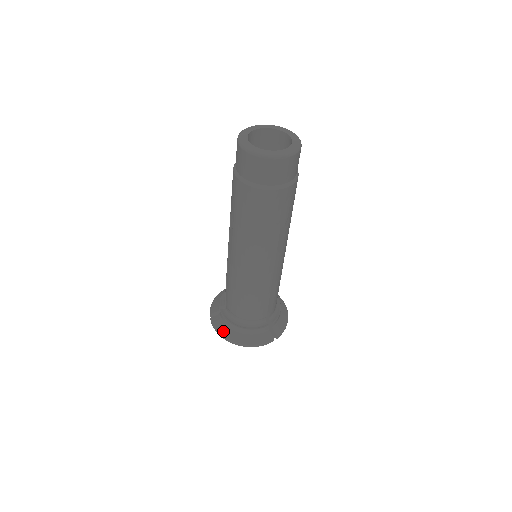
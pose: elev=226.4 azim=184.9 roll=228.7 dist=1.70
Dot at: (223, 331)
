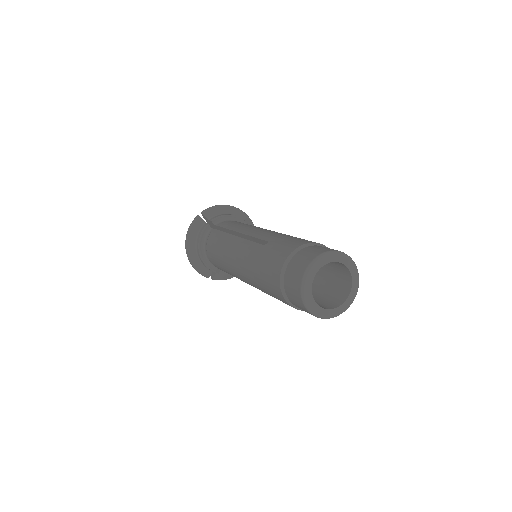
Dot at: (232, 276)
